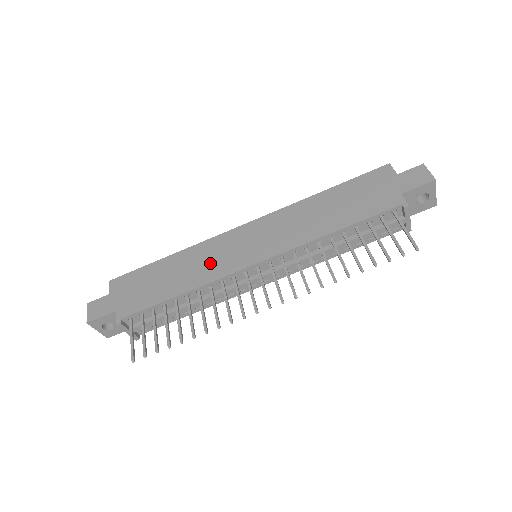
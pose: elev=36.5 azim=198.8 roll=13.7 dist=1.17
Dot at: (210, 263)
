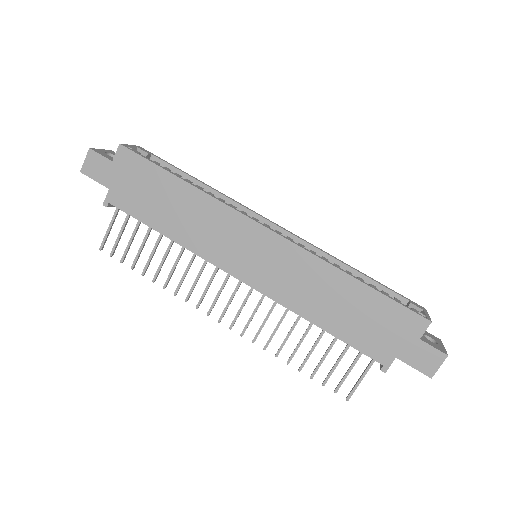
Dot at: (210, 235)
